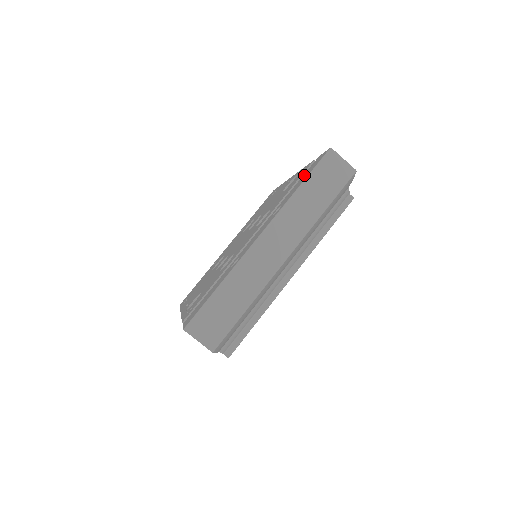
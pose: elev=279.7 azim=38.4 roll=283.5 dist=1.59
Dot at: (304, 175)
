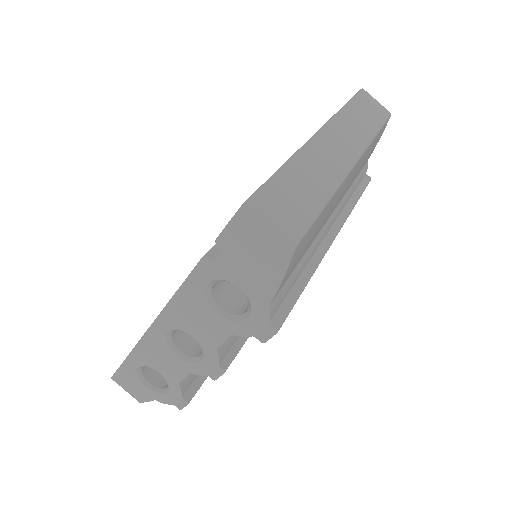
Dot at: occluded
